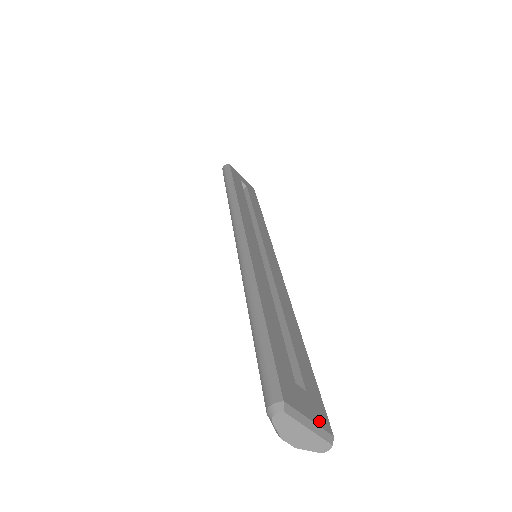
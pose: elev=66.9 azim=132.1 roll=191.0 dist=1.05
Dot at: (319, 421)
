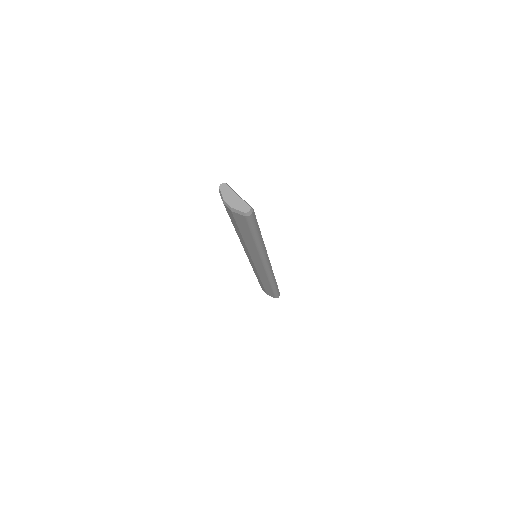
Dot at: occluded
